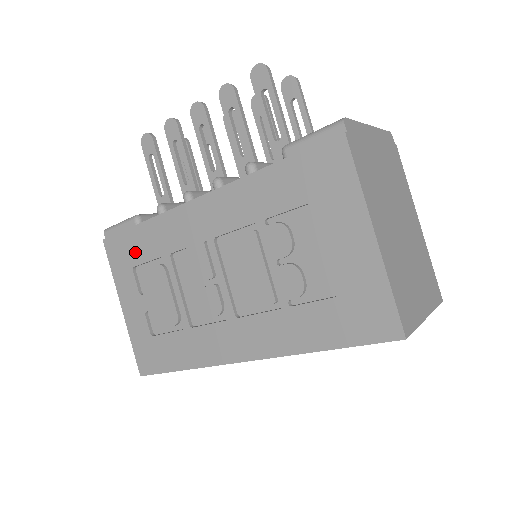
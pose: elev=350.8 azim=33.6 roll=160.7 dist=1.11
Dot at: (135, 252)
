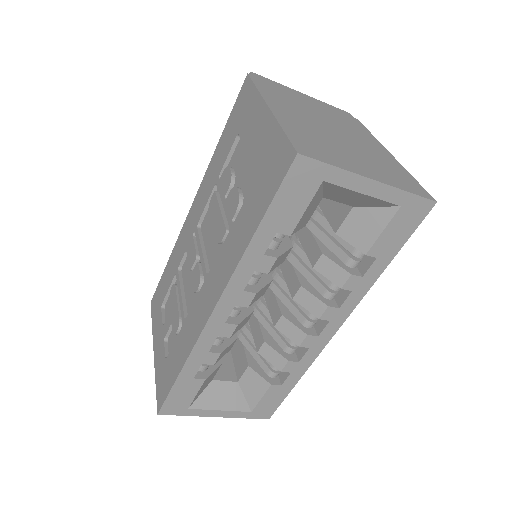
Dot at: (163, 291)
